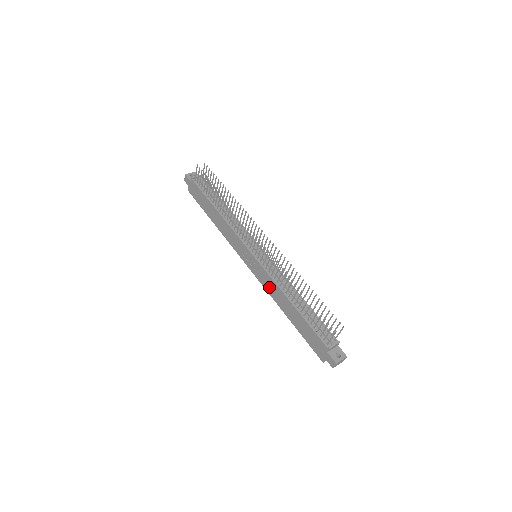
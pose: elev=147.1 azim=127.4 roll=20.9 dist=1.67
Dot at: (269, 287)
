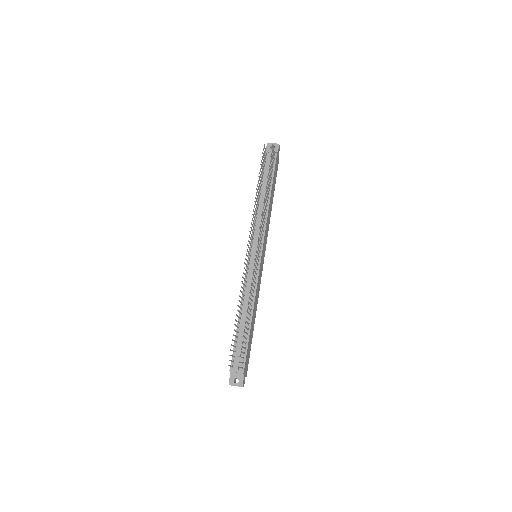
Dot at: occluded
